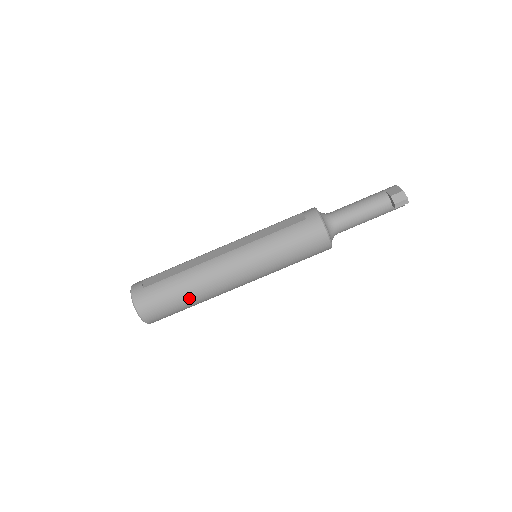
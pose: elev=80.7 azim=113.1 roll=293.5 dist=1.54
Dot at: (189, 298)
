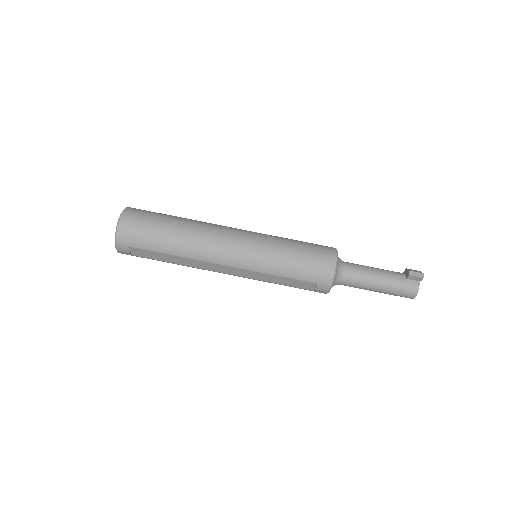
Dot at: (177, 228)
